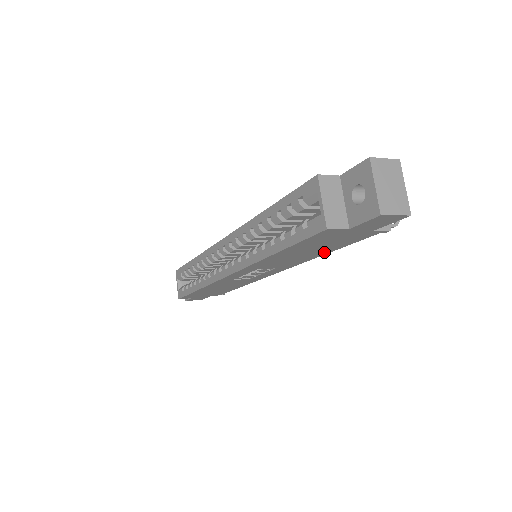
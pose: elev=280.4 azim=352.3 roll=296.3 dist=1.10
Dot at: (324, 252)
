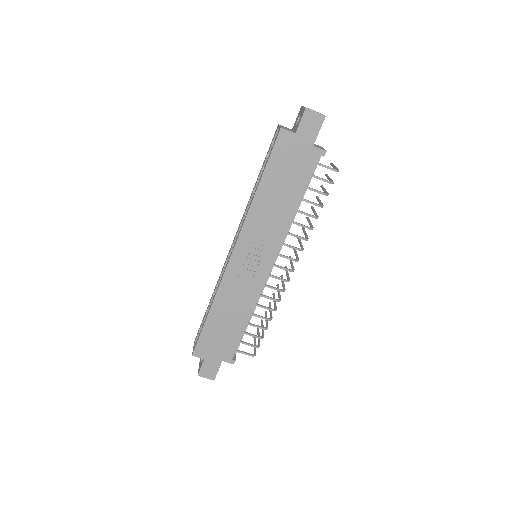
Dot at: (295, 200)
